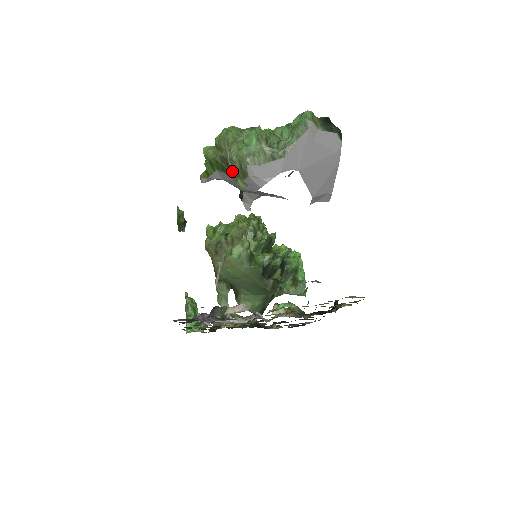
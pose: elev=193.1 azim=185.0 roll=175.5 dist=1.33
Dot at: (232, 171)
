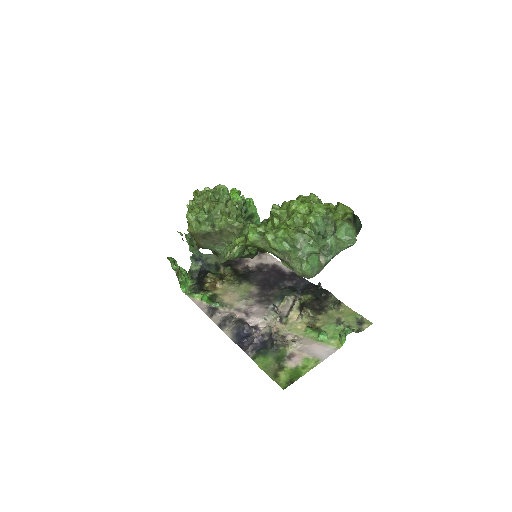
Dot at: (283, 261)
